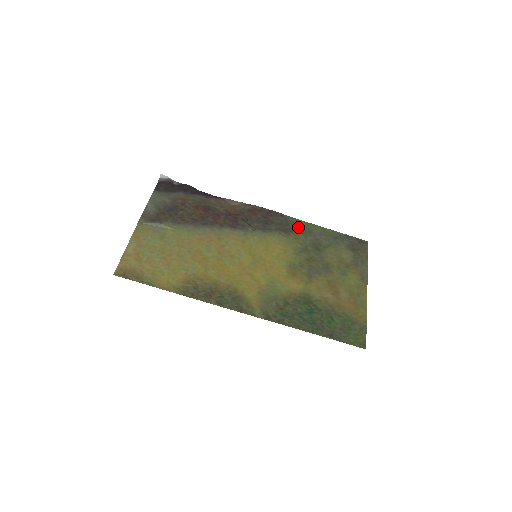
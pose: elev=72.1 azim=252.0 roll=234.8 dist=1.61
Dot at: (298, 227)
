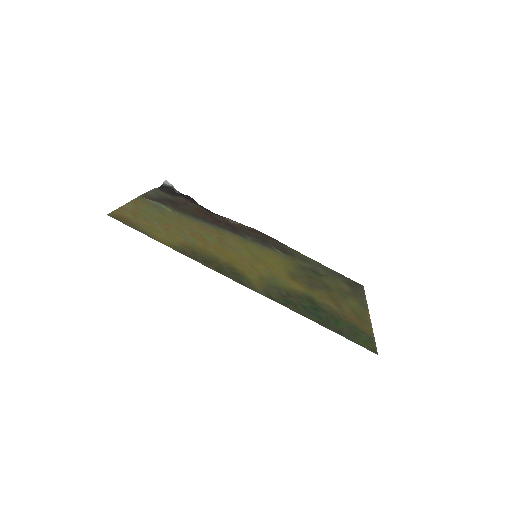
Dot at: (296, 254)
